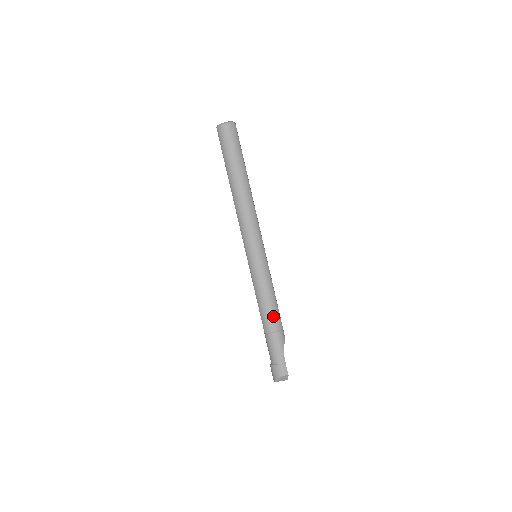
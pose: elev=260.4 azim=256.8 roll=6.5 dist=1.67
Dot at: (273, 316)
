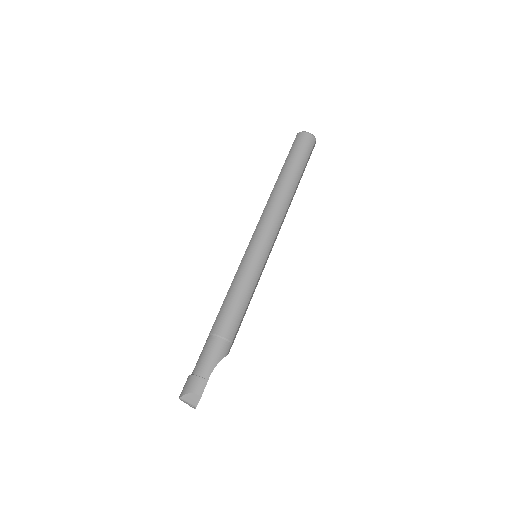
Dot at: (232, 319)
